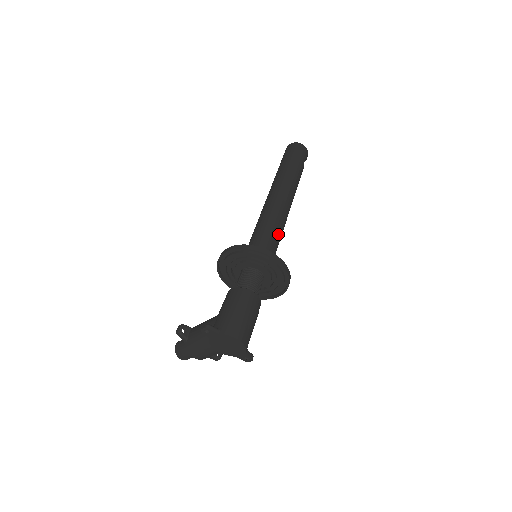
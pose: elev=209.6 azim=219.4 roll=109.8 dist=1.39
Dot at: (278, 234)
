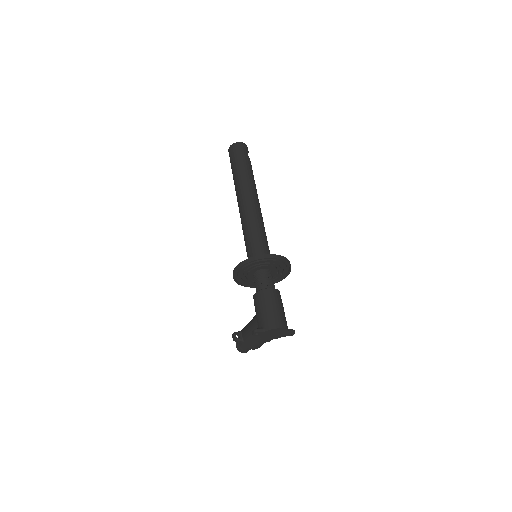
Dot at: (263, 232)
